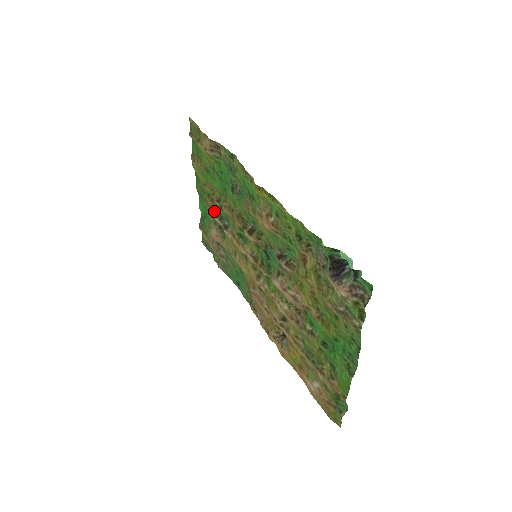
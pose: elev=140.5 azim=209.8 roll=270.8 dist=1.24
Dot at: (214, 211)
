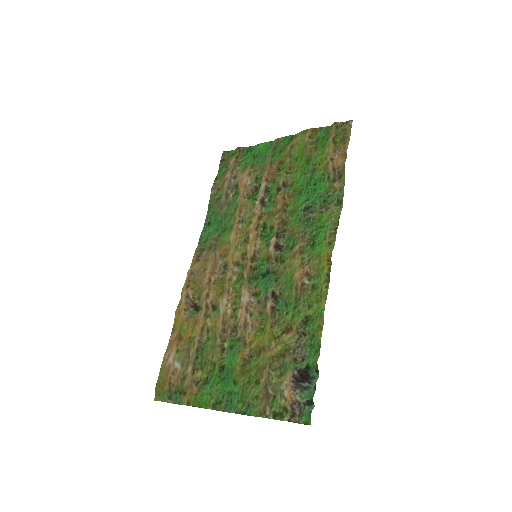
Dot at: (270, 177)
